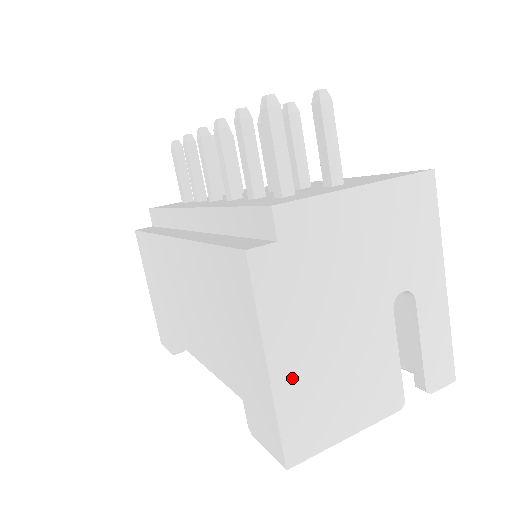
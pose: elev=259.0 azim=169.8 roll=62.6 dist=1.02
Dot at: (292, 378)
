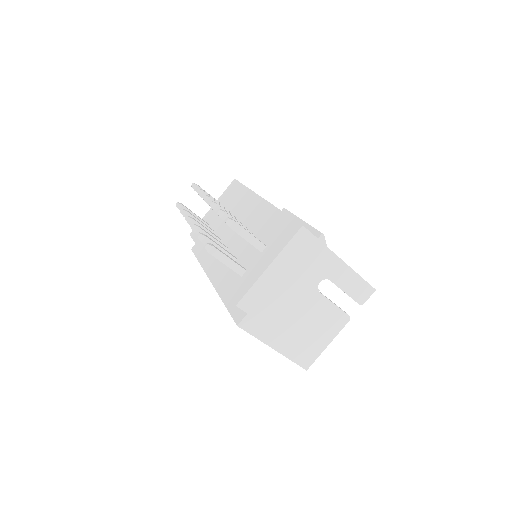
Dot at: (287, 346)
